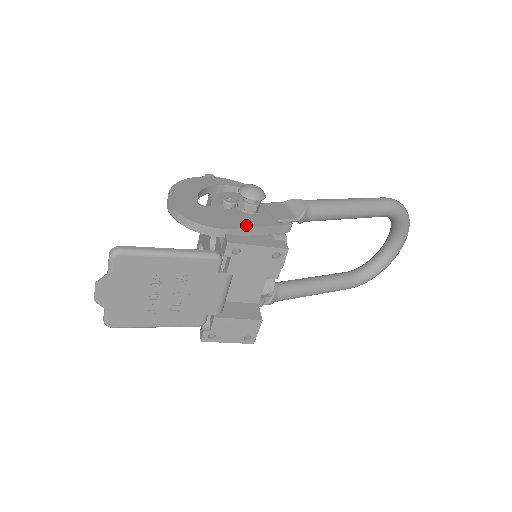
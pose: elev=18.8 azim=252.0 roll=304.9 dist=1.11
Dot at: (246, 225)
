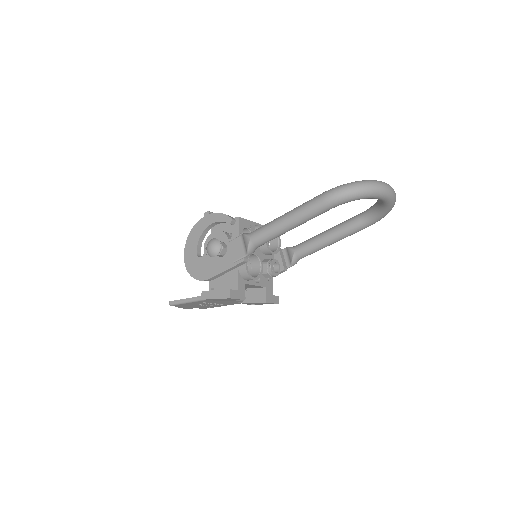
Dot at: (217, 272)
